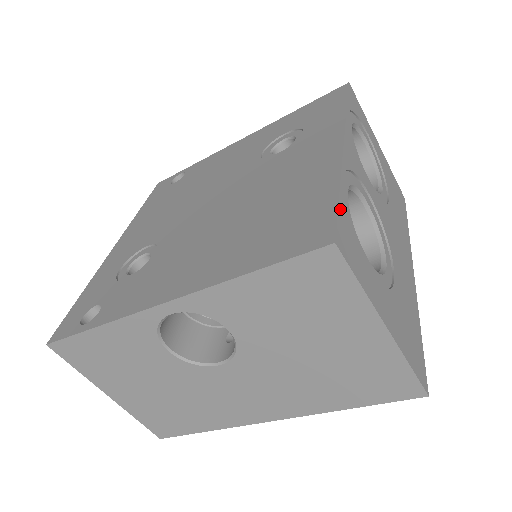
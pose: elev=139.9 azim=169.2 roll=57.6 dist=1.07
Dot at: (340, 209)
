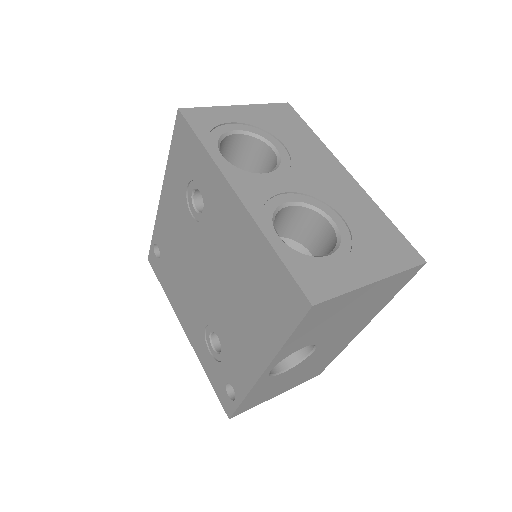
Dot at: (291, 270)
